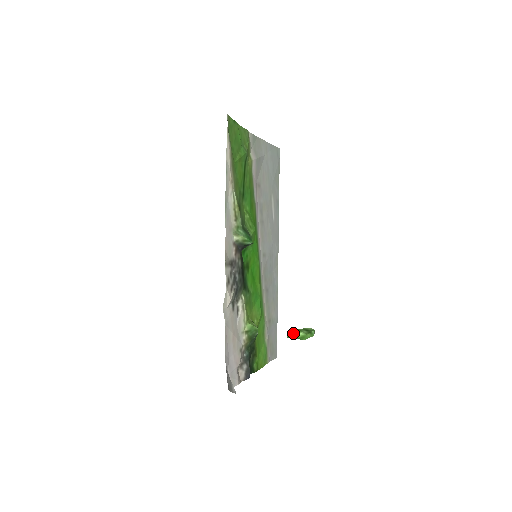
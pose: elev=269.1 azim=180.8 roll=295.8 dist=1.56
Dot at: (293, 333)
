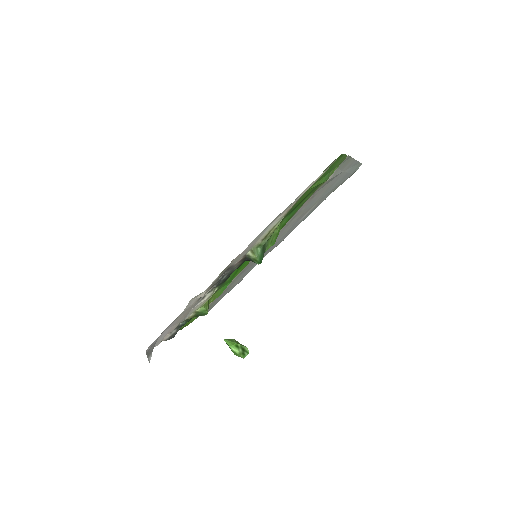
Dot at: (231, 344)
